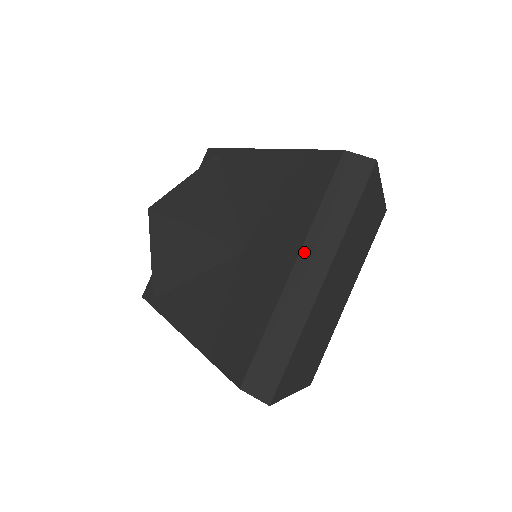
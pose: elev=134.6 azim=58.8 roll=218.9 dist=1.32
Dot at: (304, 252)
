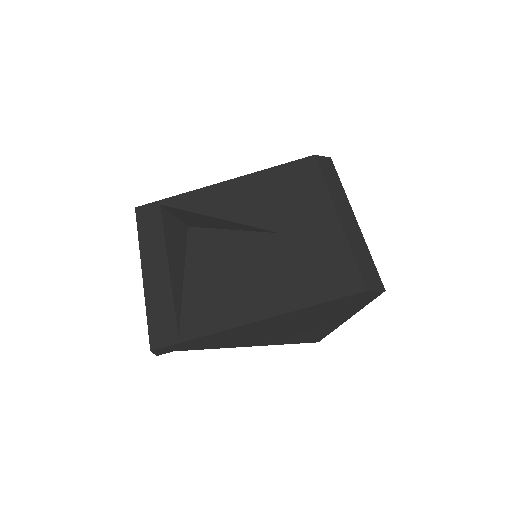
Dot at: (337, 206)
